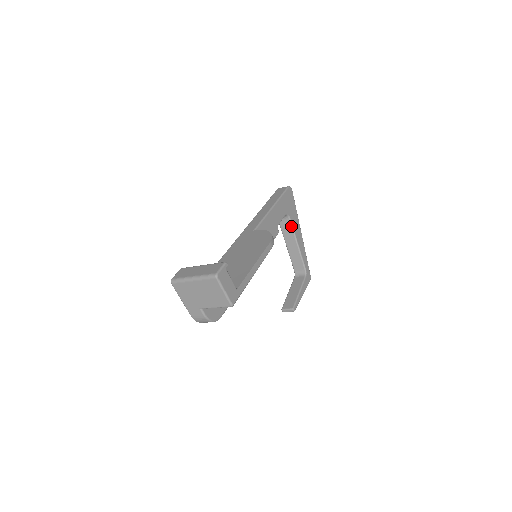
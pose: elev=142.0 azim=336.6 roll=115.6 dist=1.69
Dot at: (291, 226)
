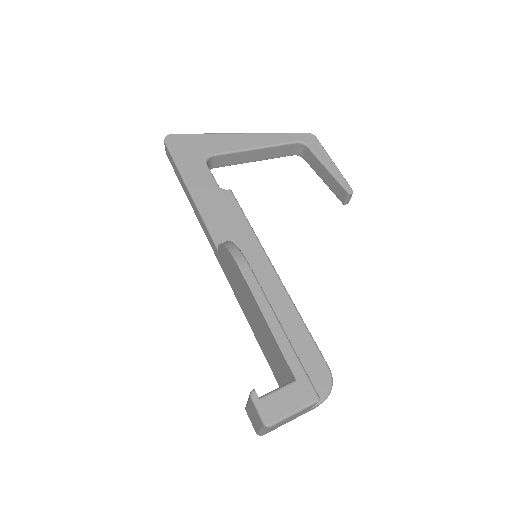
Dot at: (226, 155)
